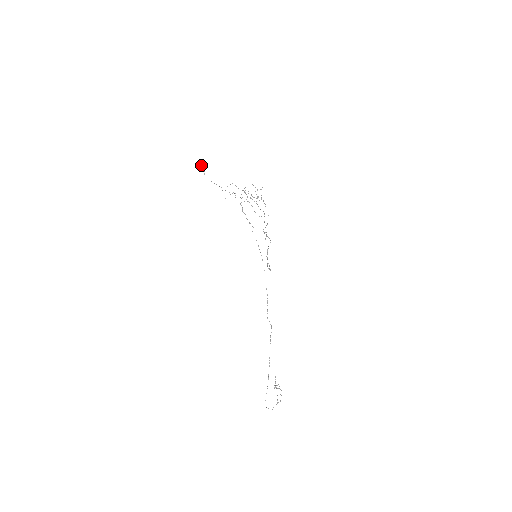
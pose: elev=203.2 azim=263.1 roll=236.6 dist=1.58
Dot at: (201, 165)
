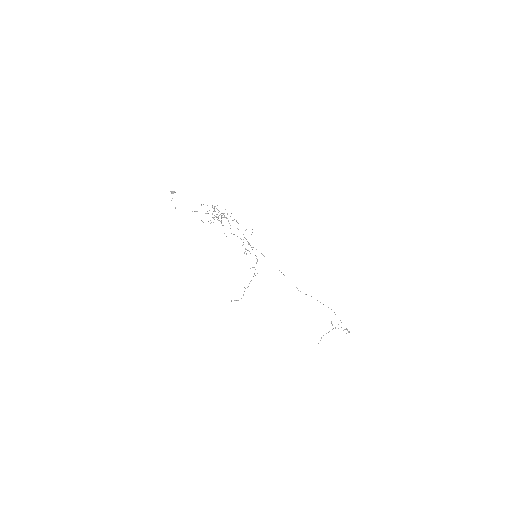
Dot at: (173, 193)
